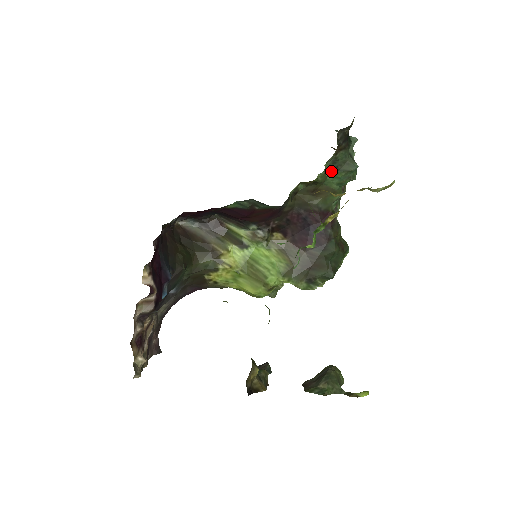
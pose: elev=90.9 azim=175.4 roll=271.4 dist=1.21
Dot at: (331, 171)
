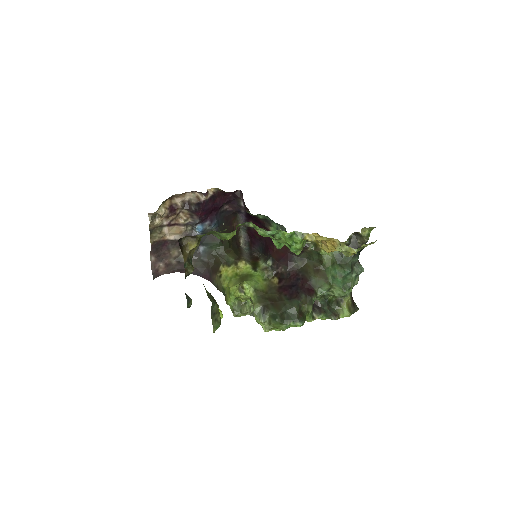
Dot at: (334, 261)
